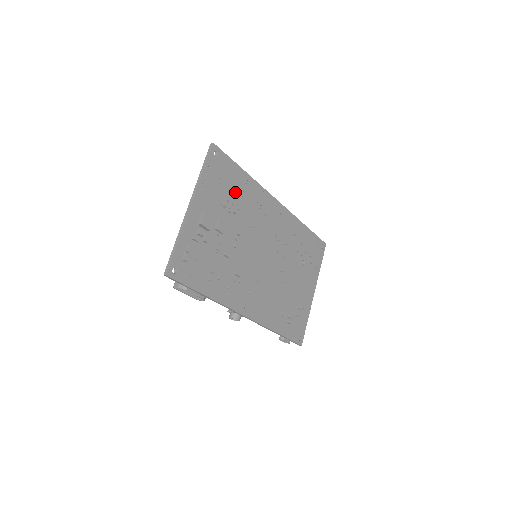
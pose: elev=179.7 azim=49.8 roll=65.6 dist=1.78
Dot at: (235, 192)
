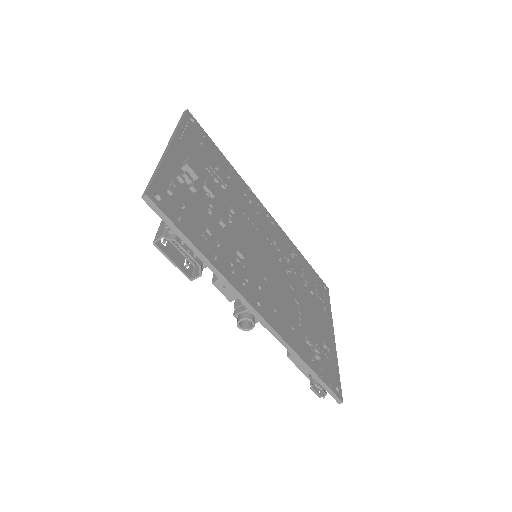
Dot at: (219, 169)
